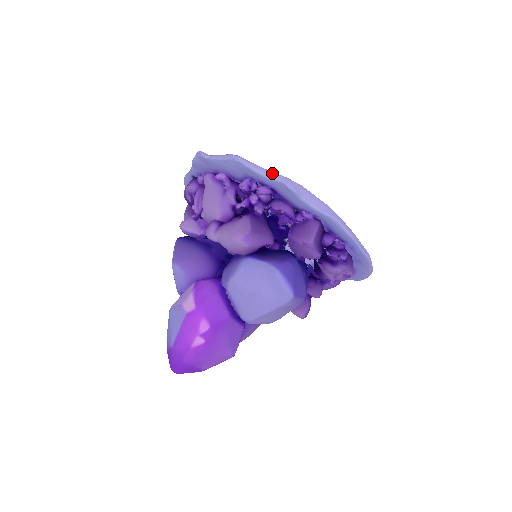
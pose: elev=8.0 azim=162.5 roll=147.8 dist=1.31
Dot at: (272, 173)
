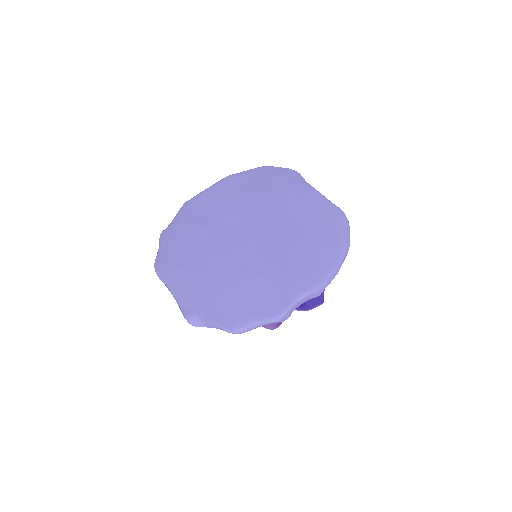
Dot at: (265, 324)
